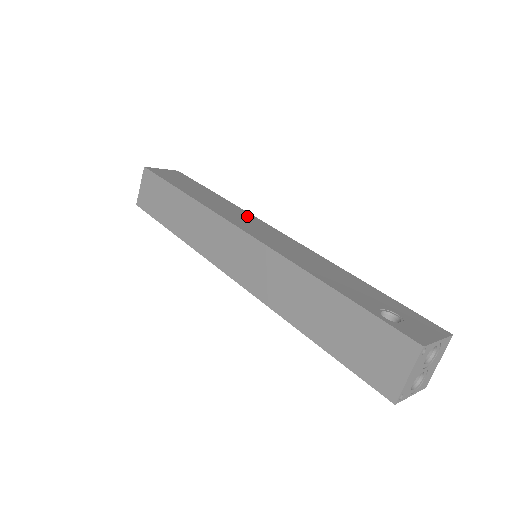
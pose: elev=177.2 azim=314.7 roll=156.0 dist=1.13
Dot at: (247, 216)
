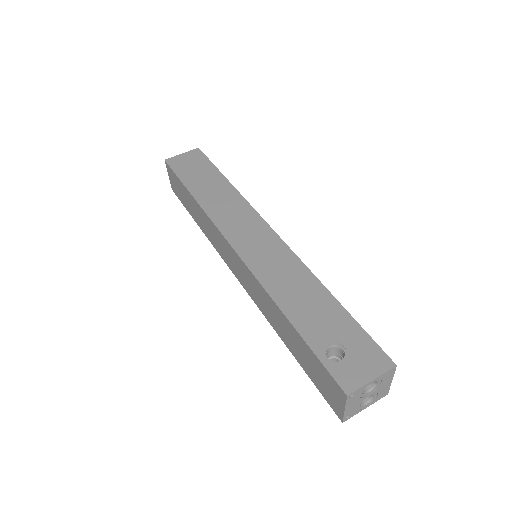
Dot at: (246, 214)
